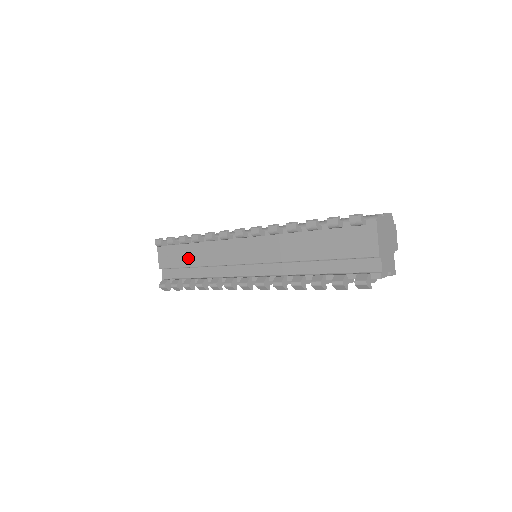
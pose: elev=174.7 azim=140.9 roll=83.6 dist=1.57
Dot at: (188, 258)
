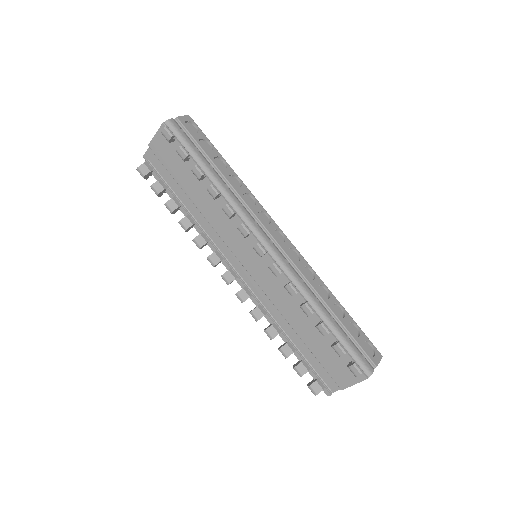
Dot at: (189, 184)
